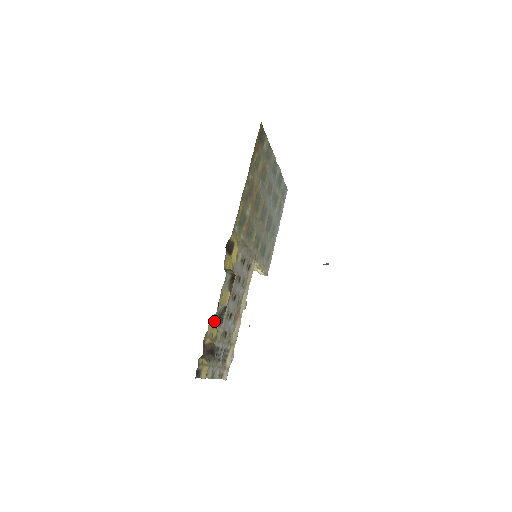
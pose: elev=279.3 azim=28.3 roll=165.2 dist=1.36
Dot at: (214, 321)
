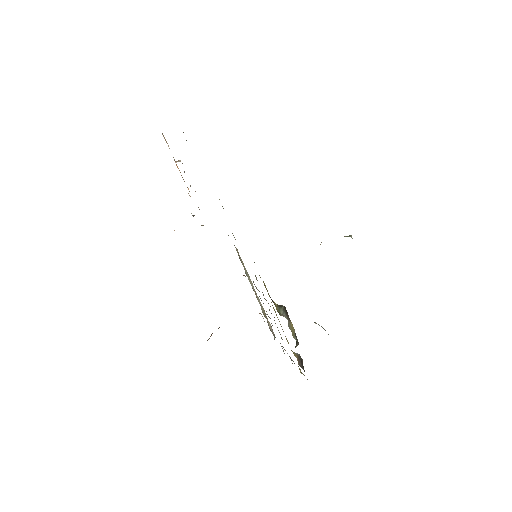
Dot at: occluded
